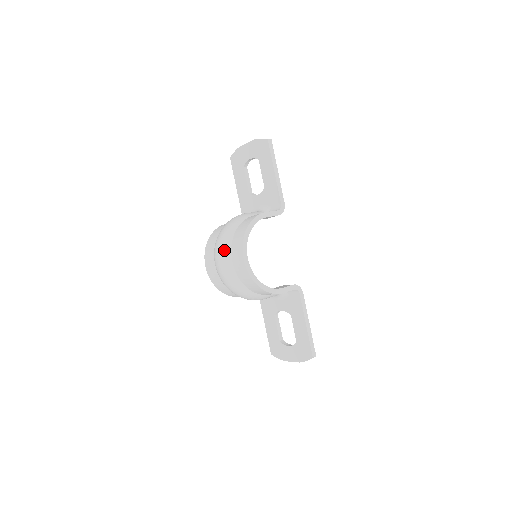
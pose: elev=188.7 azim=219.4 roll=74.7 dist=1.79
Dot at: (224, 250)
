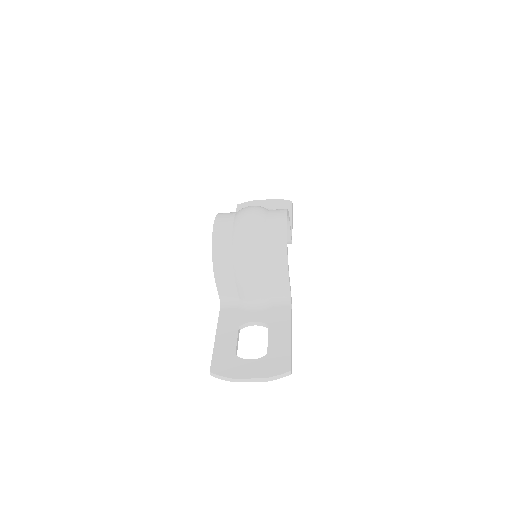
Dot at: (259, 209)
